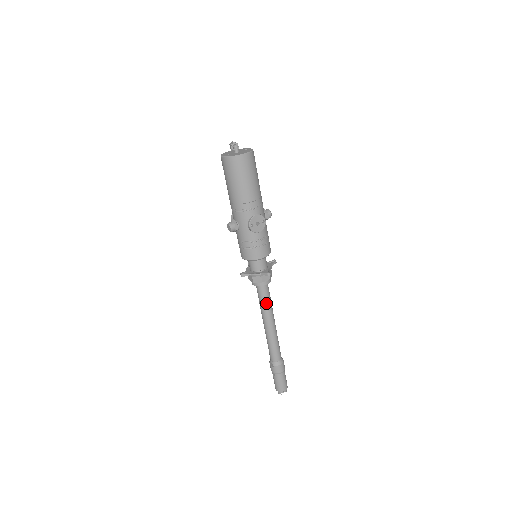
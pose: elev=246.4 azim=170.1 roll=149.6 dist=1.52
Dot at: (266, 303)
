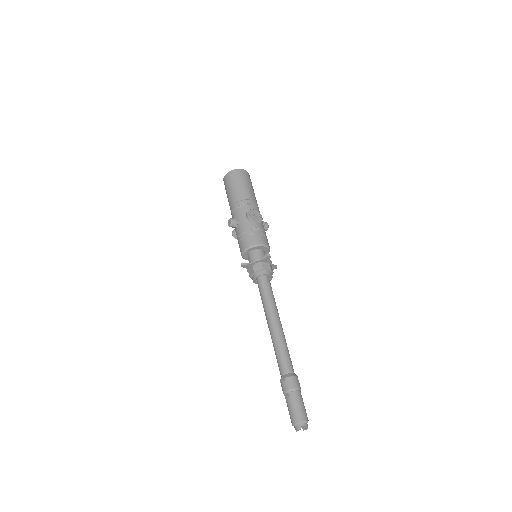
Dot at: (269, 297)
